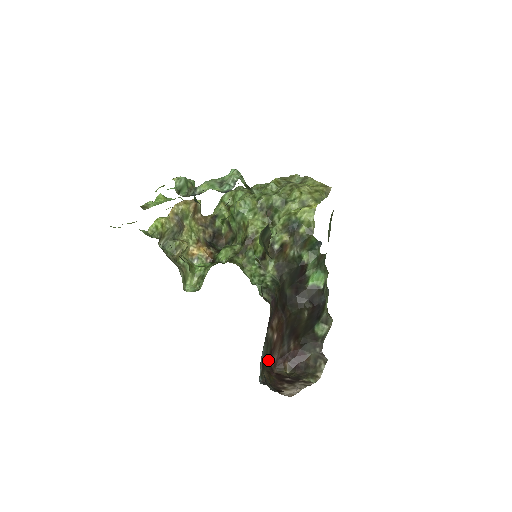
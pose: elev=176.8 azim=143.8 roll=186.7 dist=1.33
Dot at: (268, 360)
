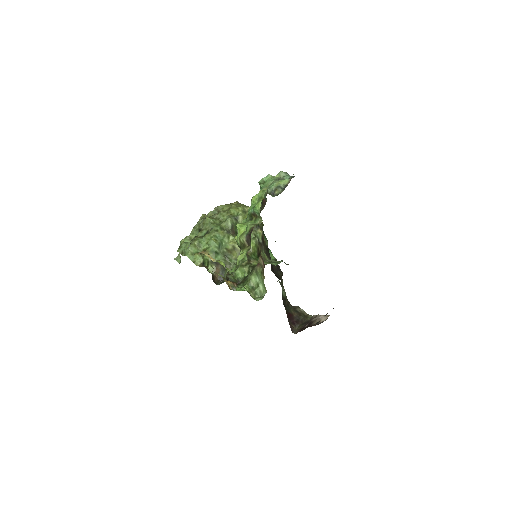
Dot at: occluded
